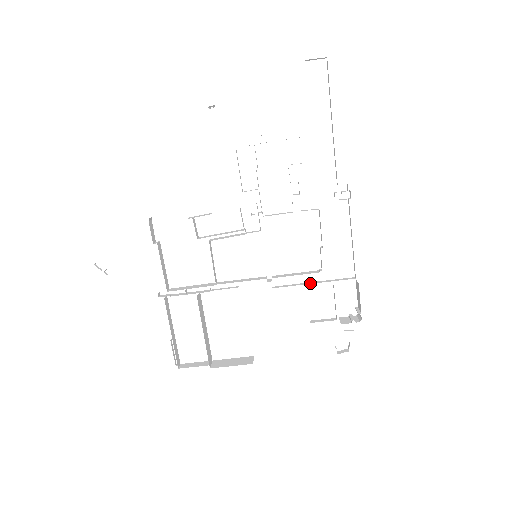
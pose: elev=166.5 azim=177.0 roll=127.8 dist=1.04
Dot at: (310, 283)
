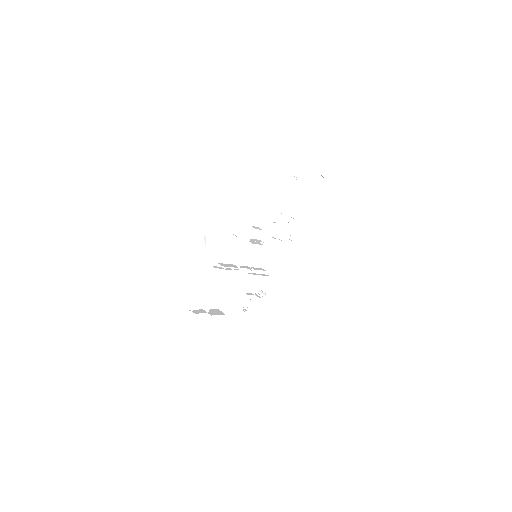
Dot at: occluded
